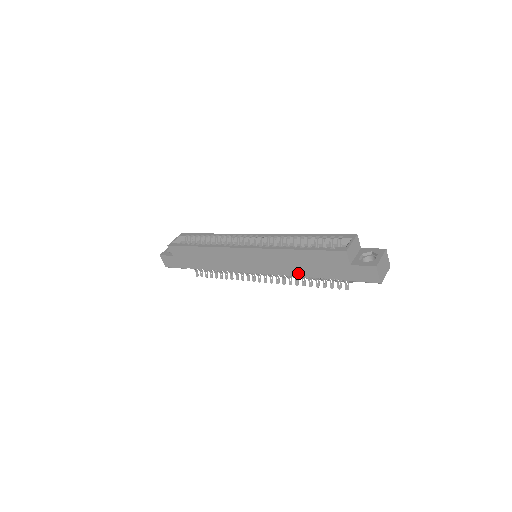
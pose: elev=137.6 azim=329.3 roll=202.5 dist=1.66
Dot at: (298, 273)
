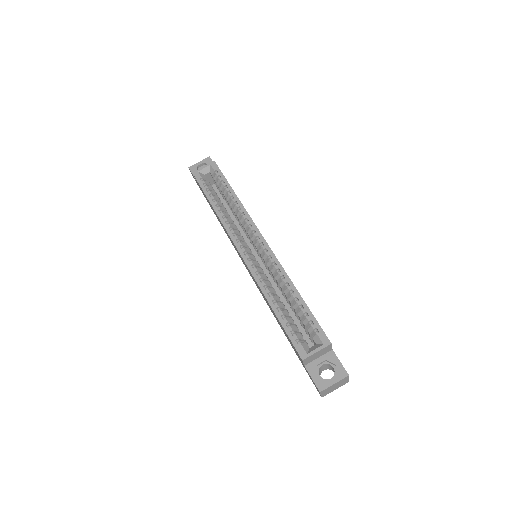
Dot at: (273, 314)
